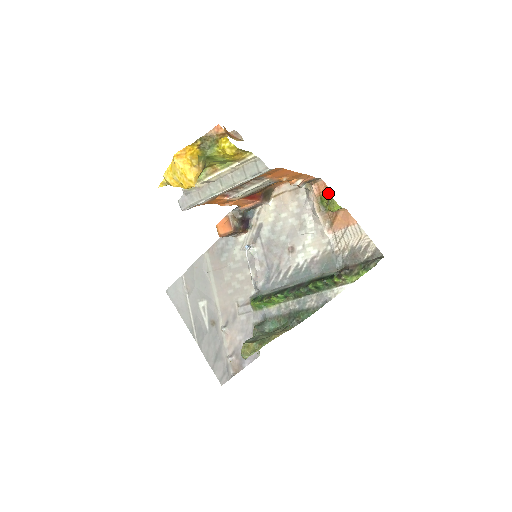
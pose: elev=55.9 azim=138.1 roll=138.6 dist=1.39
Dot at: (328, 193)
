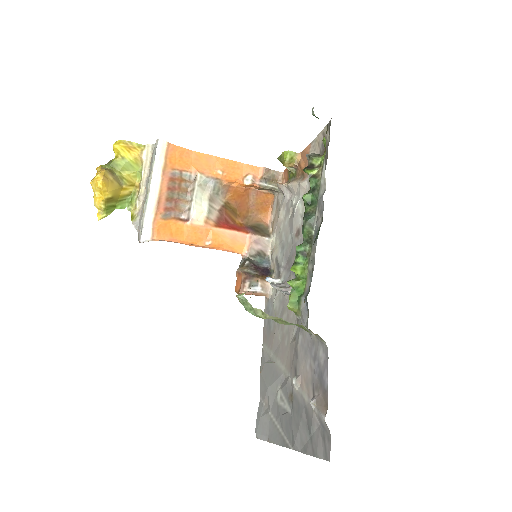
Dot at: occluded
